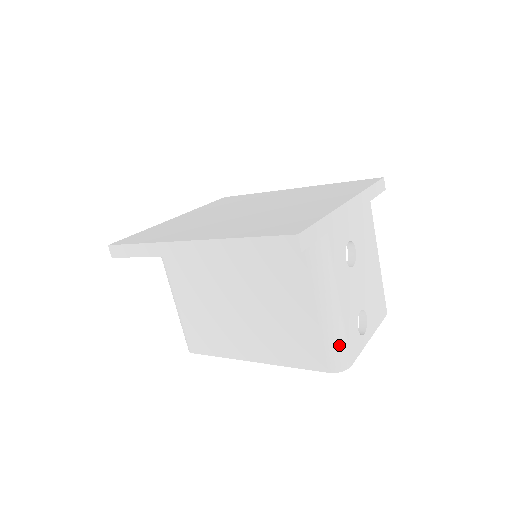
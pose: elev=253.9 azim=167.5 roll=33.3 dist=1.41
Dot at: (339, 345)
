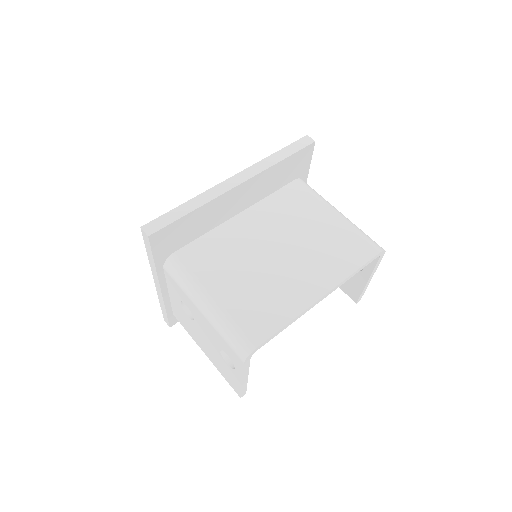
Dot at: (367, 235)
